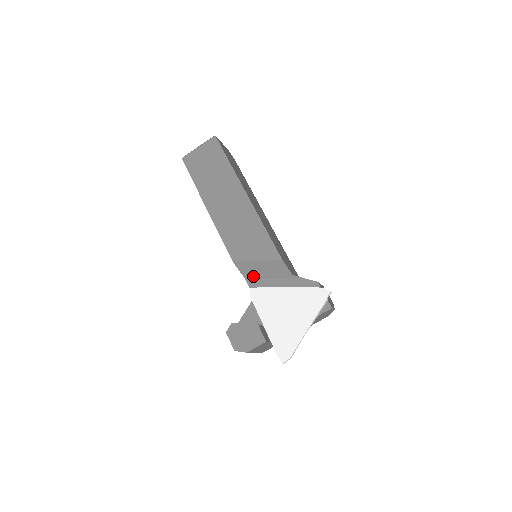
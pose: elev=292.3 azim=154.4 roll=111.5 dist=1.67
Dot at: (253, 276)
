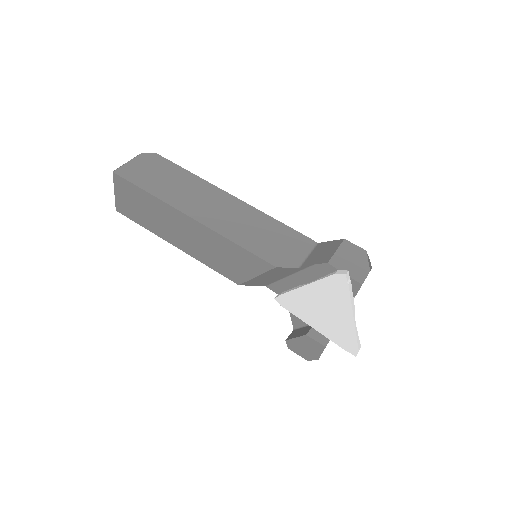
Dot at: (268, 283)
